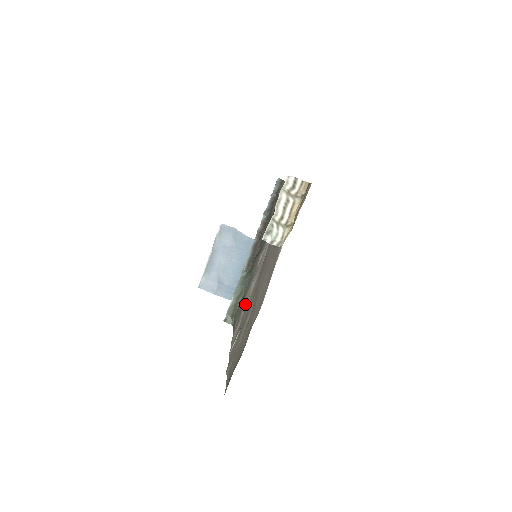
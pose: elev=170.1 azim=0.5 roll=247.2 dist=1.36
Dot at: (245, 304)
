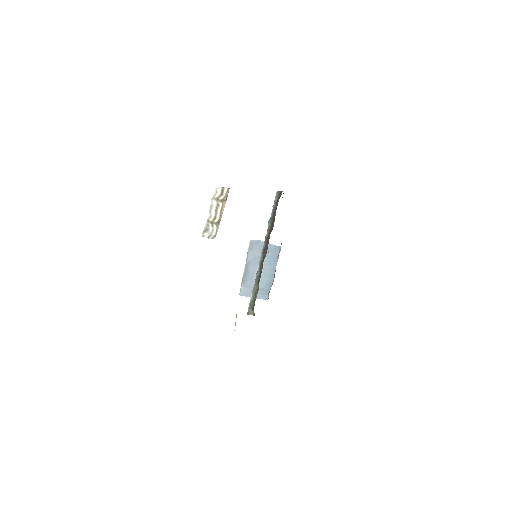
Dot at: occluded
